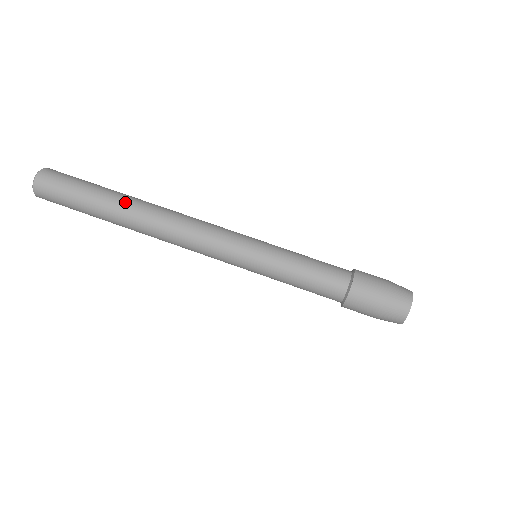
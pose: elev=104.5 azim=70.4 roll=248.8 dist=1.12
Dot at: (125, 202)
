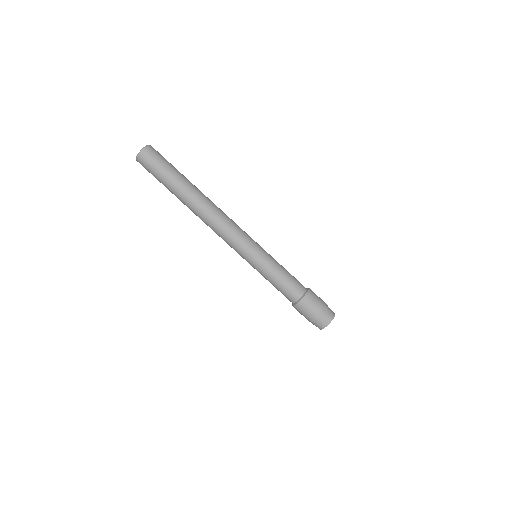
Dot at: (190, 193)
